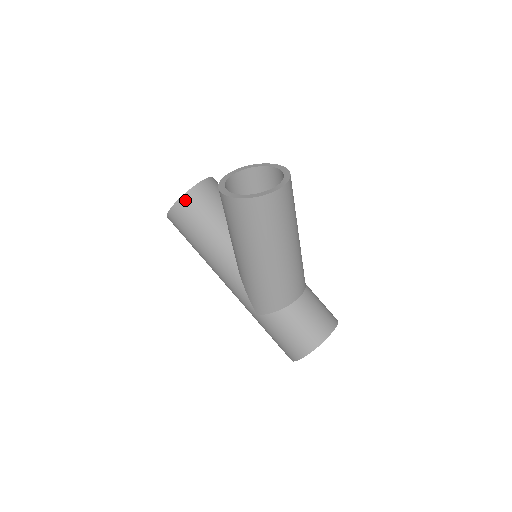
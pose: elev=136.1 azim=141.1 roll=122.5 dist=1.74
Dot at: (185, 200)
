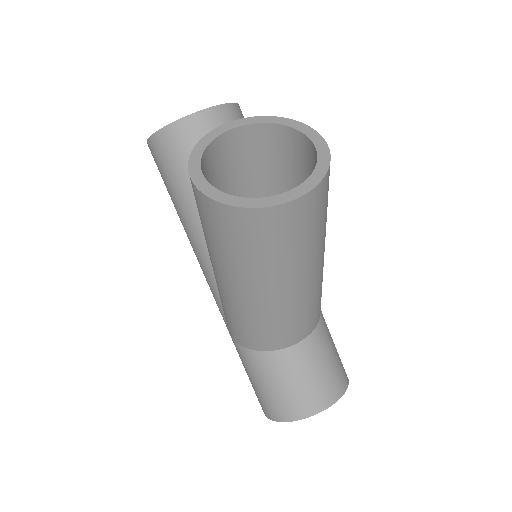
Dot at: (168, 135)
